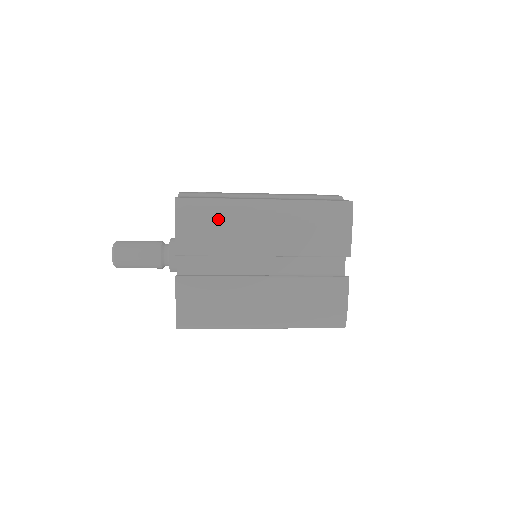
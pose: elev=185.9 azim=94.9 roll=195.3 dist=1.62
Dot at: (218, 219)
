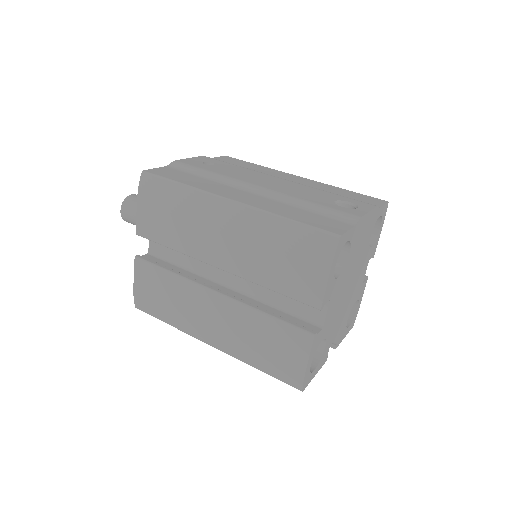
Dot at: (176, 208)
